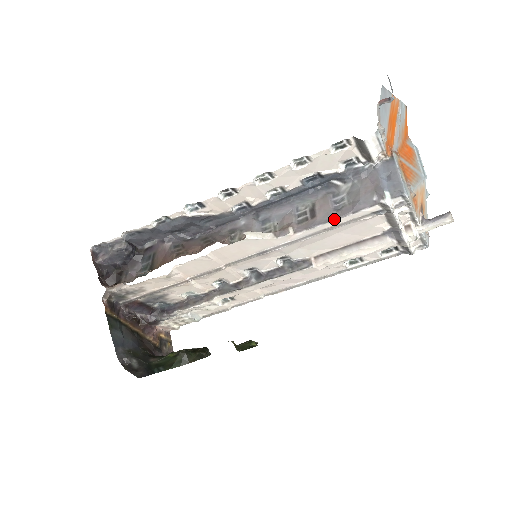
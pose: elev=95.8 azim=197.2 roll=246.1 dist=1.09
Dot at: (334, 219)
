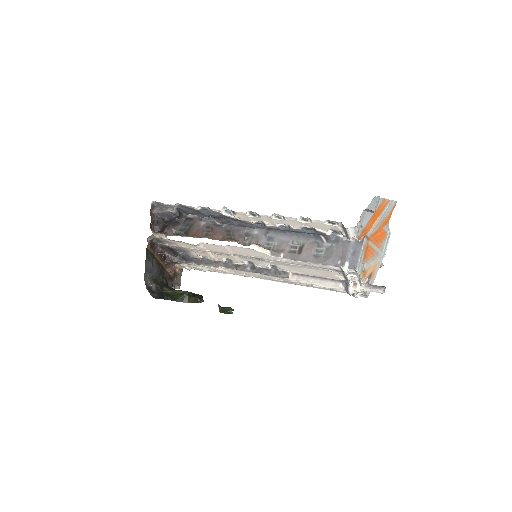
Dot at: (310, 262)
